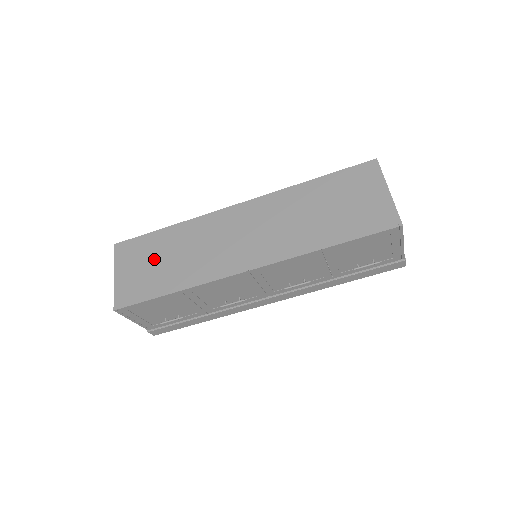
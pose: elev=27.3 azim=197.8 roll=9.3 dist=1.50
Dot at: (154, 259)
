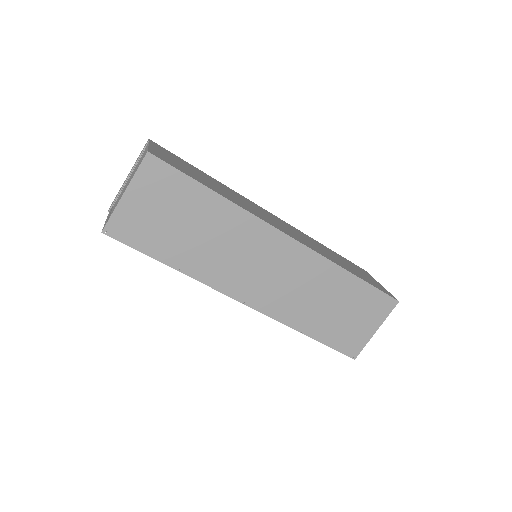
Dot at: (178, 216)
